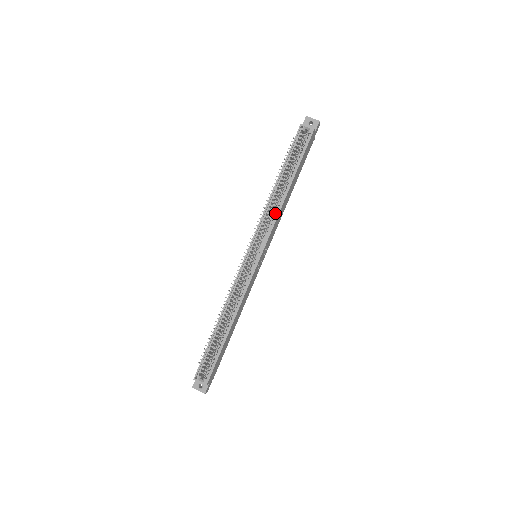
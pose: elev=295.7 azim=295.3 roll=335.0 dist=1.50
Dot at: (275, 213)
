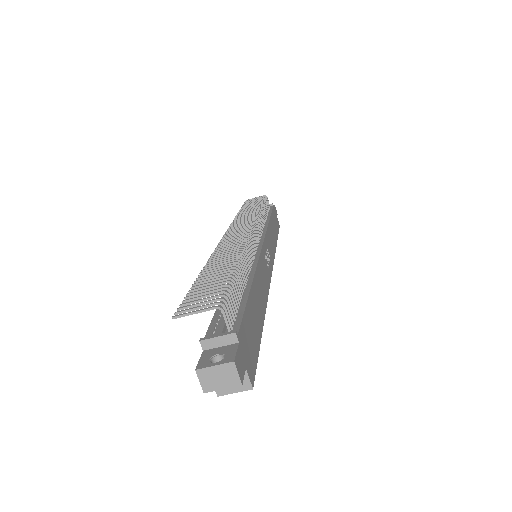
Dot at: occluded
